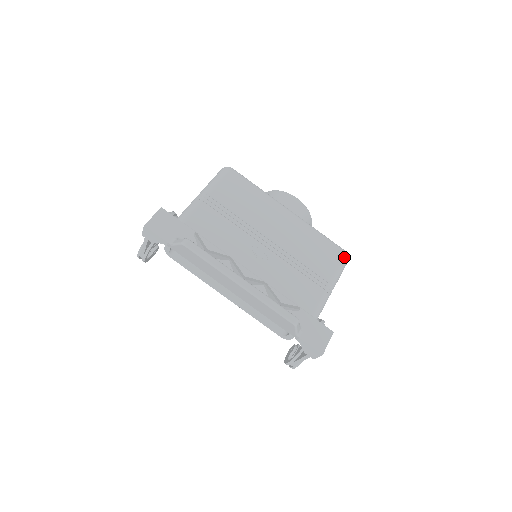
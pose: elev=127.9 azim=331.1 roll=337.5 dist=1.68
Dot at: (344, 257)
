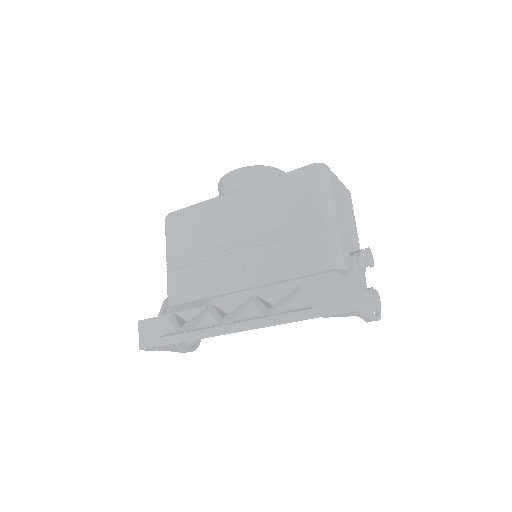
Dot at: (315, 173)
